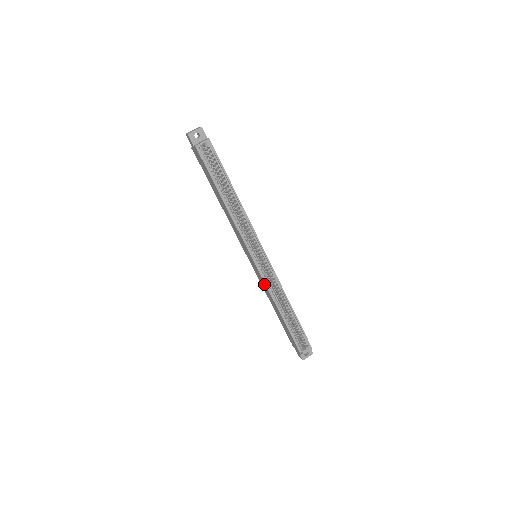
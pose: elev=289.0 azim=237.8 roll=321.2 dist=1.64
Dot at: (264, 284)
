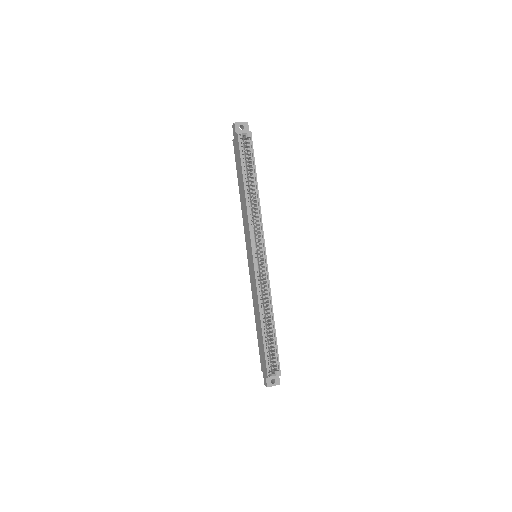
Dot at: (255, 285)
